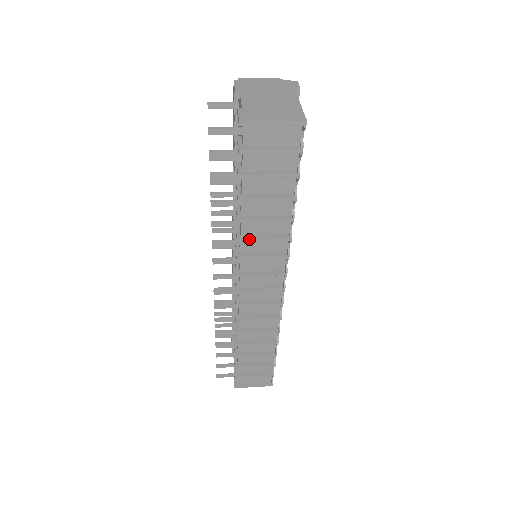
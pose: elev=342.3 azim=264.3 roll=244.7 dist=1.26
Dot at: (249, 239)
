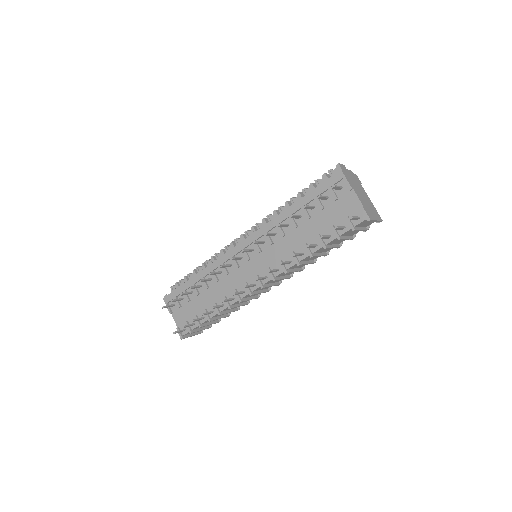
Dot at: (303, 264)
